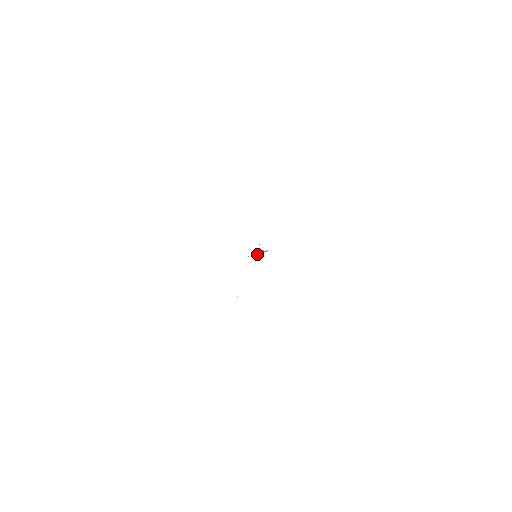
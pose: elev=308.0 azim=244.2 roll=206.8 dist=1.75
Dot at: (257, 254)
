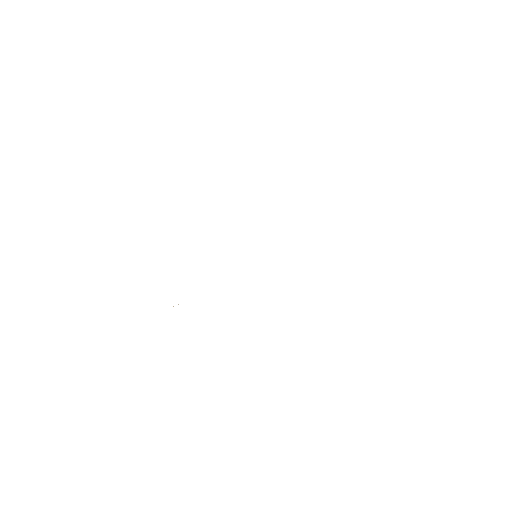
Dot at: occluded
